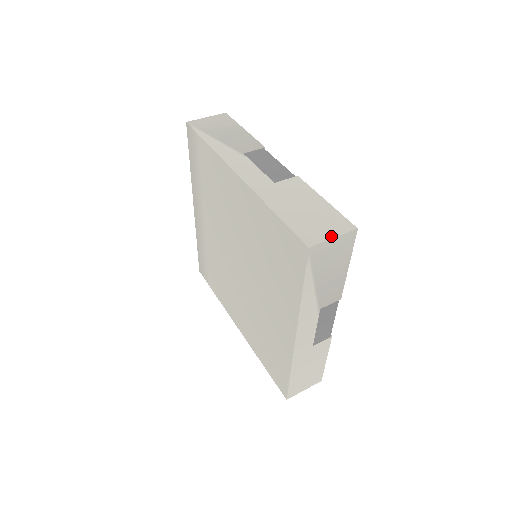
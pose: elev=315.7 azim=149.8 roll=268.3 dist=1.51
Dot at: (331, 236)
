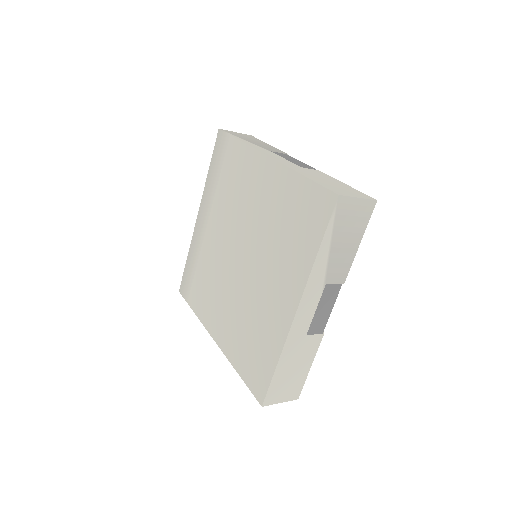
Dot at: (356, 196)
